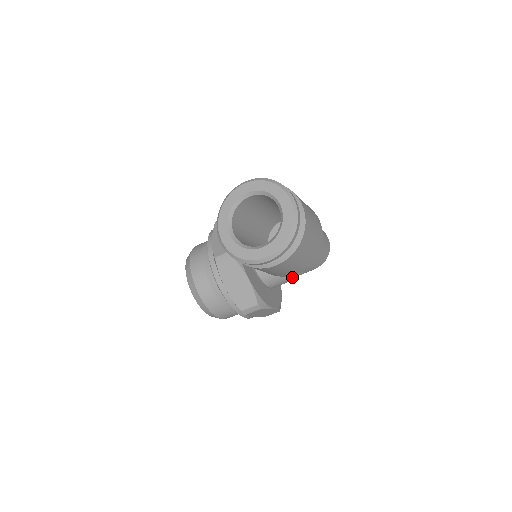
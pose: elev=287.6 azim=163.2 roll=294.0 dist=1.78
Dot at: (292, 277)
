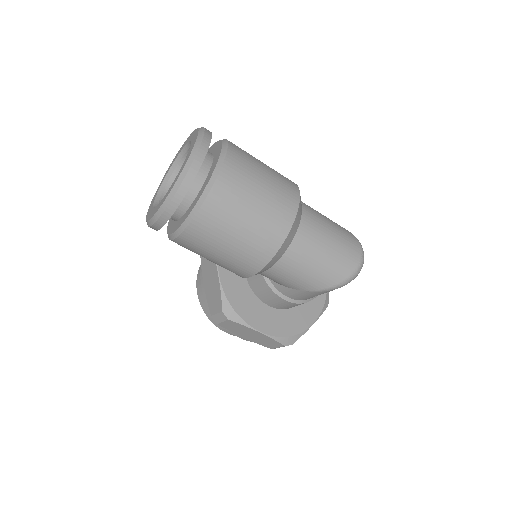
Dot at: (289, 295)
